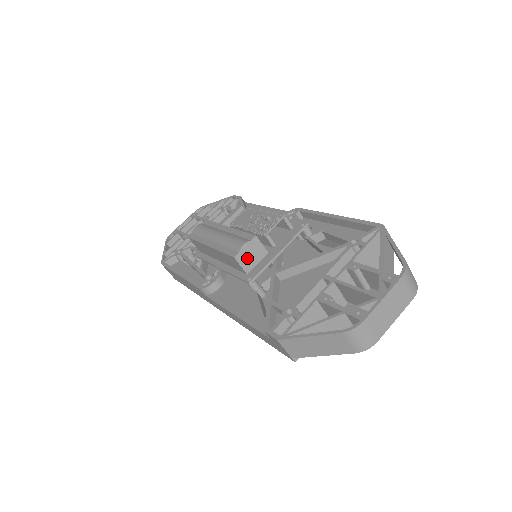
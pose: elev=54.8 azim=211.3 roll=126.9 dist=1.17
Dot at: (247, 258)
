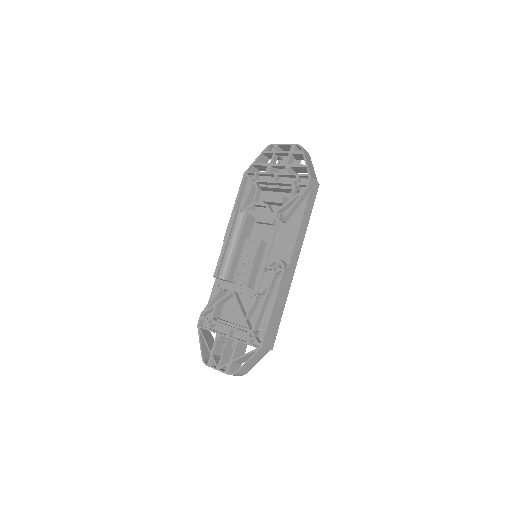
Dot at: occluded
